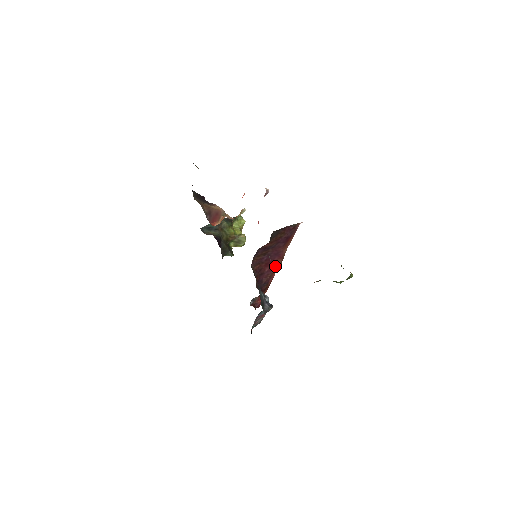
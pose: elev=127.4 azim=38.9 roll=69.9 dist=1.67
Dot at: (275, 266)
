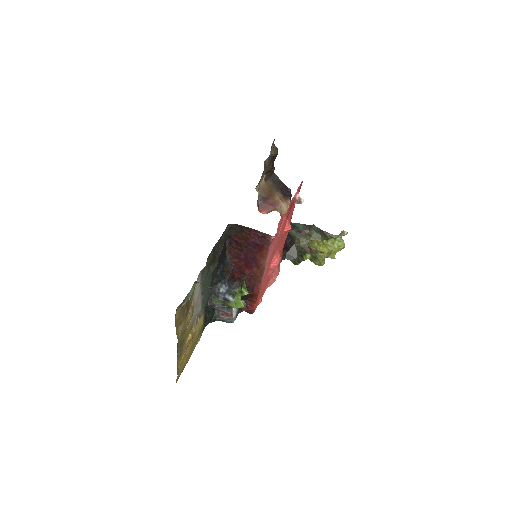
Dot at: (255, 273)
